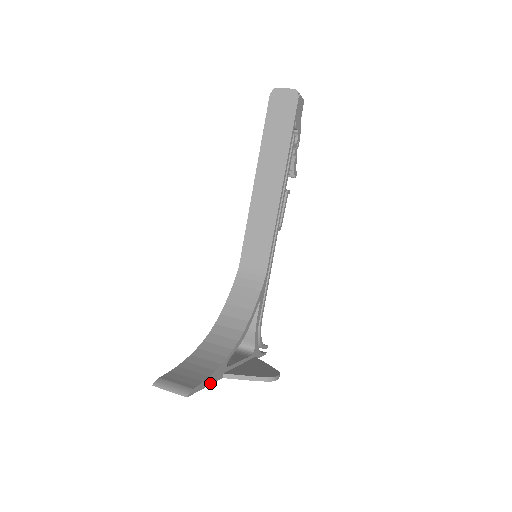
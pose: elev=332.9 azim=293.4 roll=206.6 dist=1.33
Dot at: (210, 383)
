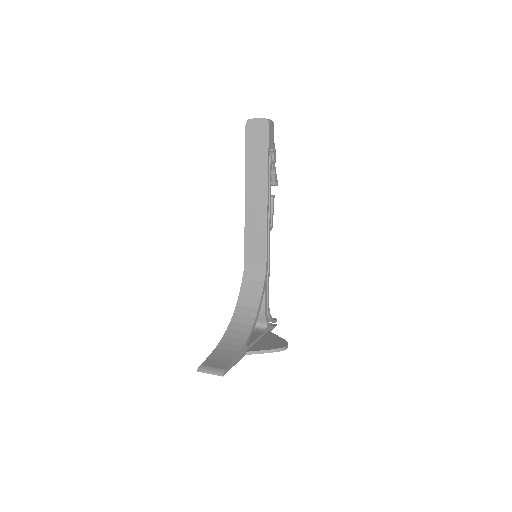
Dot at: (237, 362)
